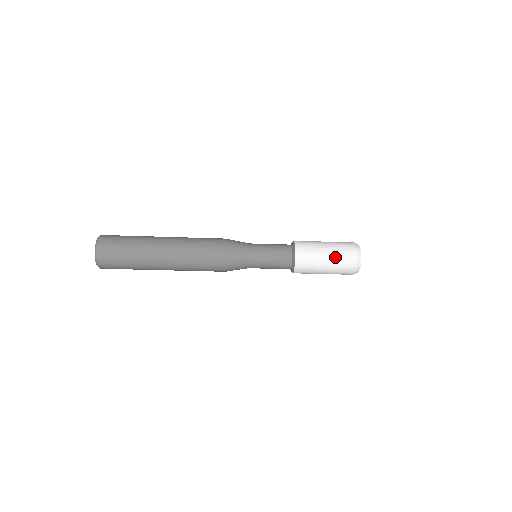
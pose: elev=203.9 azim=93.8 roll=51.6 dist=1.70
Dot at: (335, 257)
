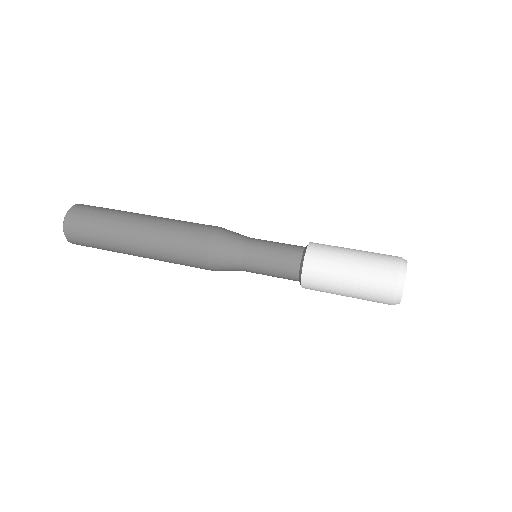
Dot at: (361, 279)
